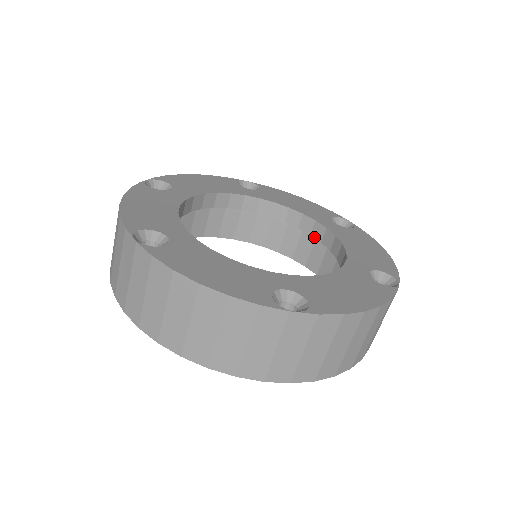
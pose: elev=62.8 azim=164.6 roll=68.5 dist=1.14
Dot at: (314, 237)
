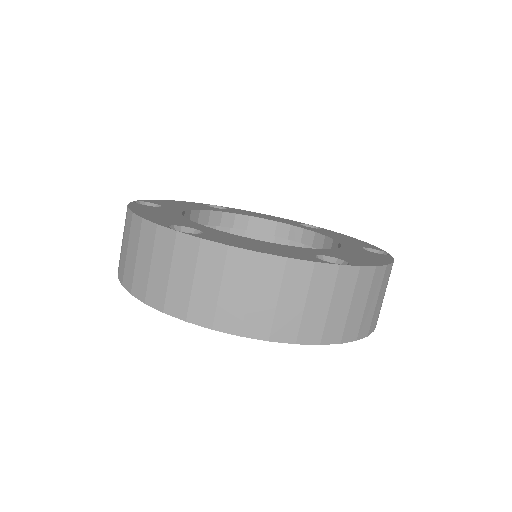
Dot at: (292, 240)
